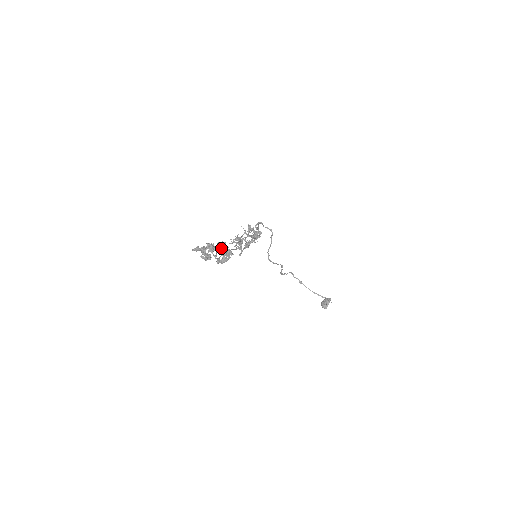
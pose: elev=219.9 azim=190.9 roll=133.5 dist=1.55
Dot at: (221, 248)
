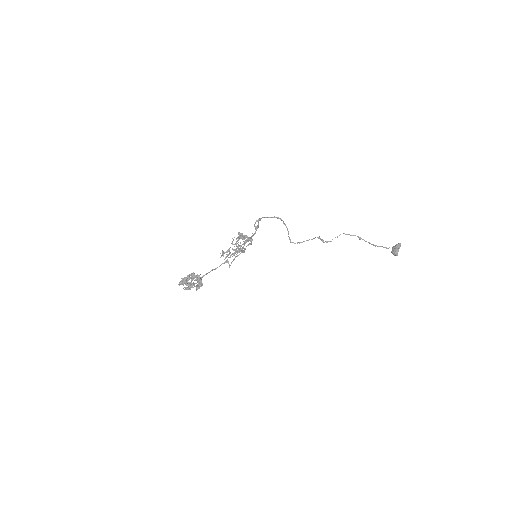
Dot at: (191, 279)
